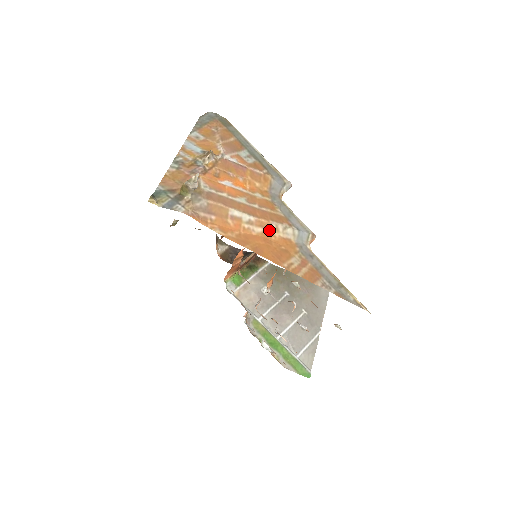
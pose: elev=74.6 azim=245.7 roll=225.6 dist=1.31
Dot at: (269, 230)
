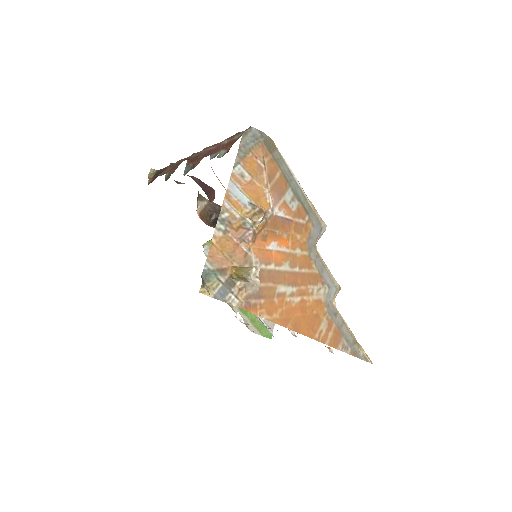
Dot at: (306, 296)
